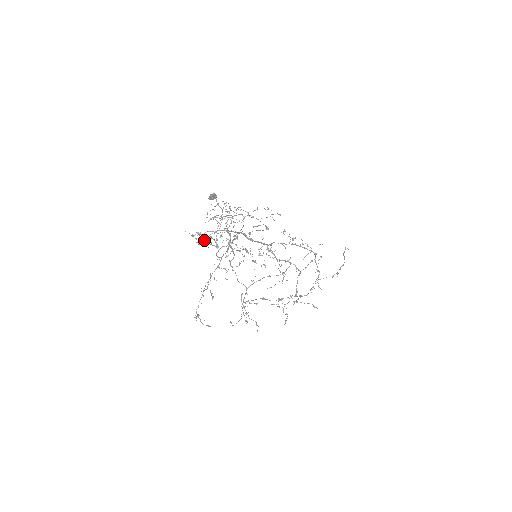
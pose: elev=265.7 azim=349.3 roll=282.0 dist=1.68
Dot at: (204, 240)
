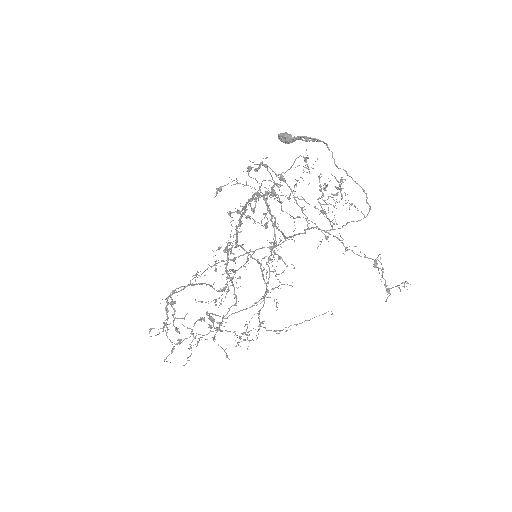
Dot at: (259, 189)
